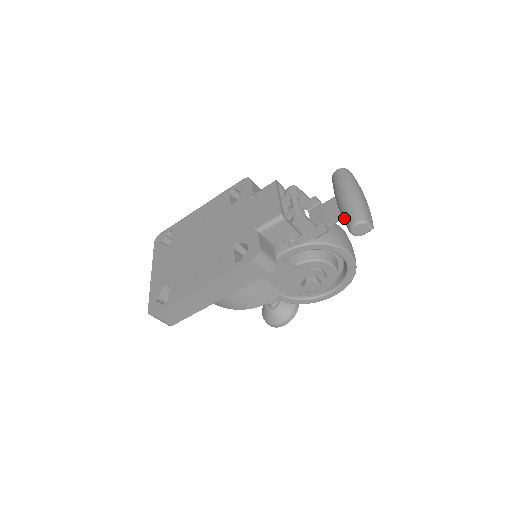
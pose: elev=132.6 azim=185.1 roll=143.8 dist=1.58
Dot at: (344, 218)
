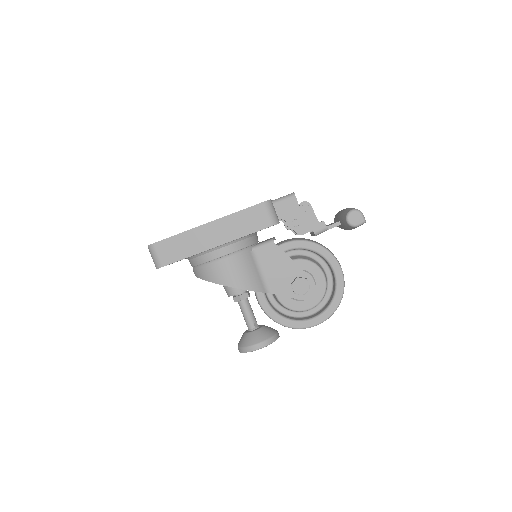
Dot at: (342, 215)
